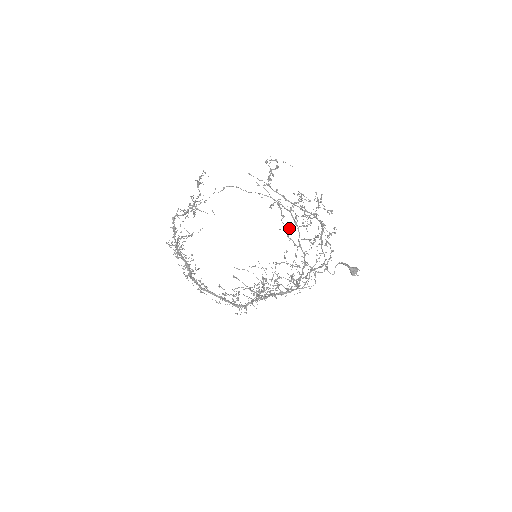
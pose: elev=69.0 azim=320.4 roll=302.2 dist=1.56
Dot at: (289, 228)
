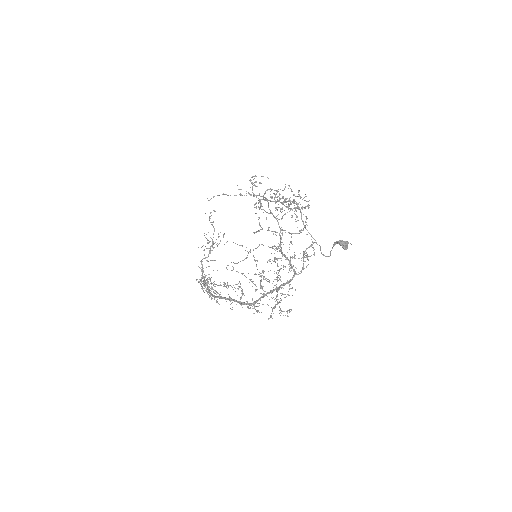
Dot at: (259, 202)
